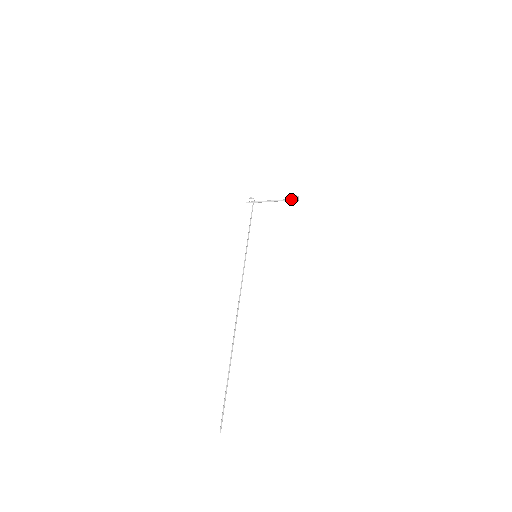
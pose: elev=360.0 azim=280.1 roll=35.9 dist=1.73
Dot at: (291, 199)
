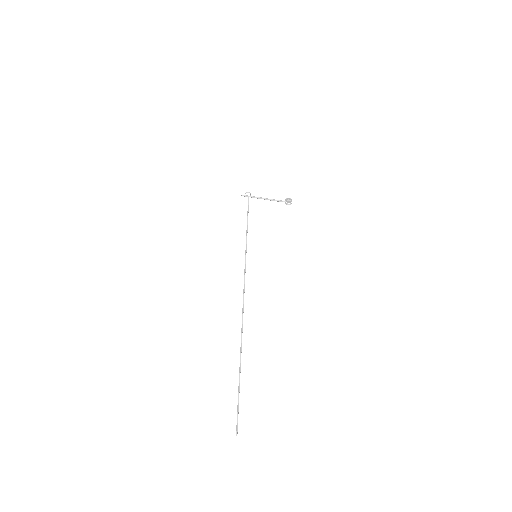
Dot at: (285, 201)
